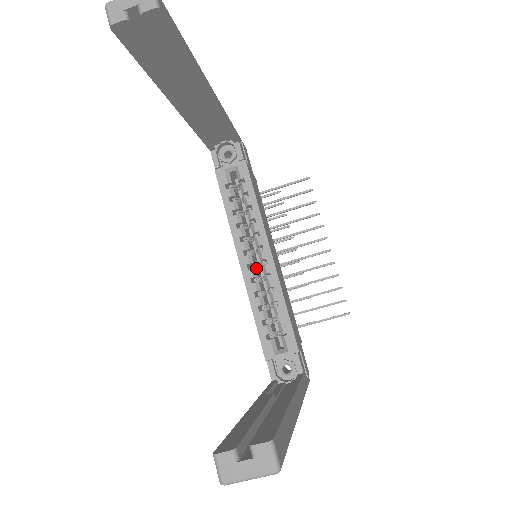
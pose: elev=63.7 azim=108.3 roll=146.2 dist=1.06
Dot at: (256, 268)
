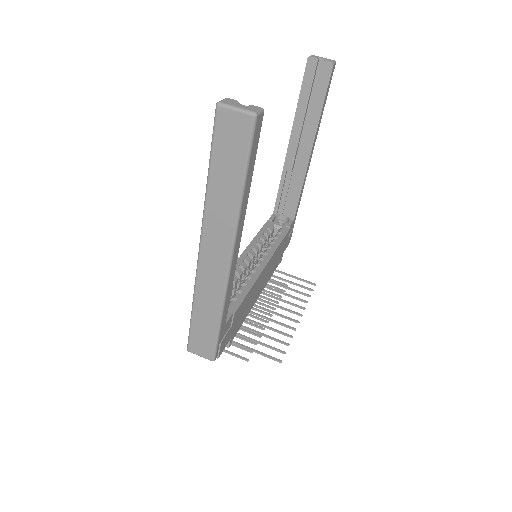
Dot at: occluded
